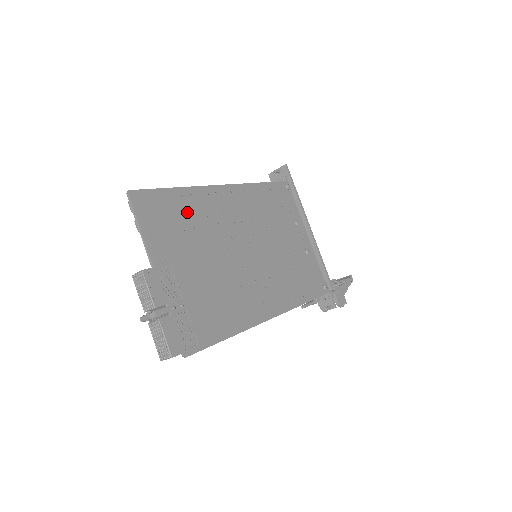
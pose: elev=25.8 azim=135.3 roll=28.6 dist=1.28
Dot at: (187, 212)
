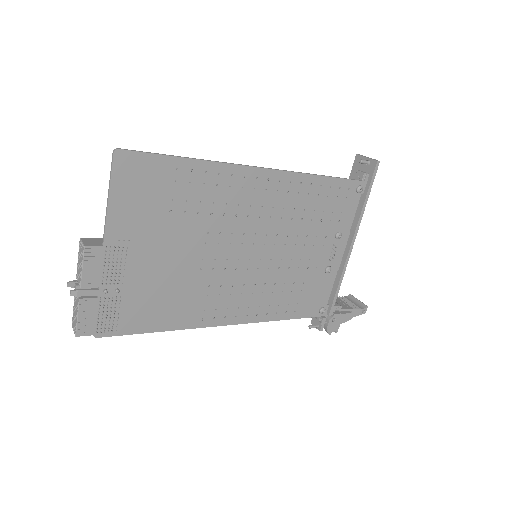
Dot at: (187, 191)
